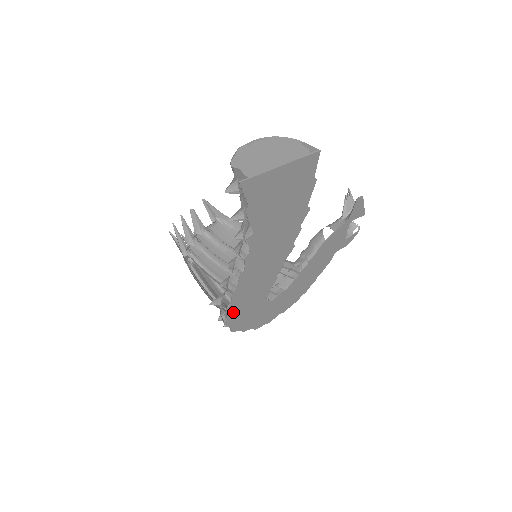
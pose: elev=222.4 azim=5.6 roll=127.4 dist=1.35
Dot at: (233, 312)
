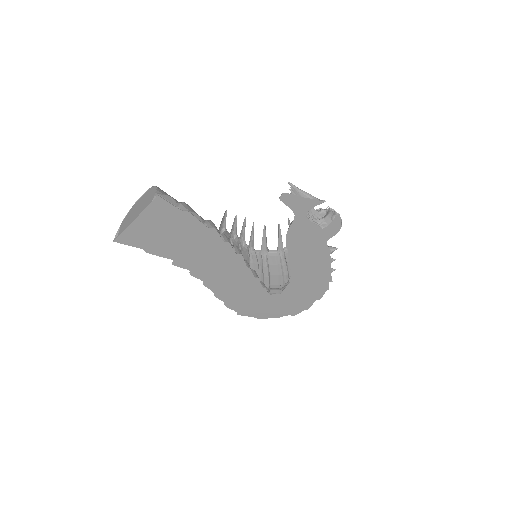
Dot at: (238, 307)
